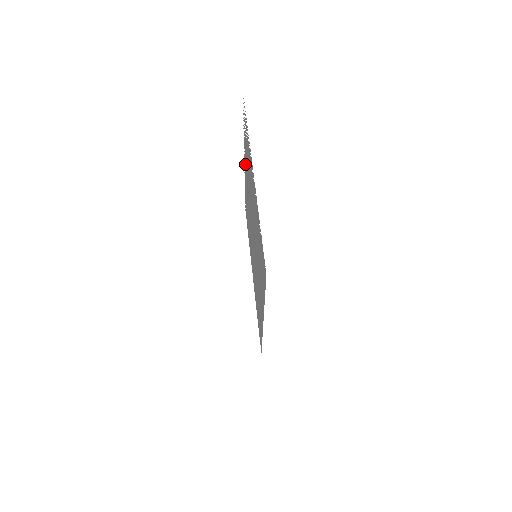
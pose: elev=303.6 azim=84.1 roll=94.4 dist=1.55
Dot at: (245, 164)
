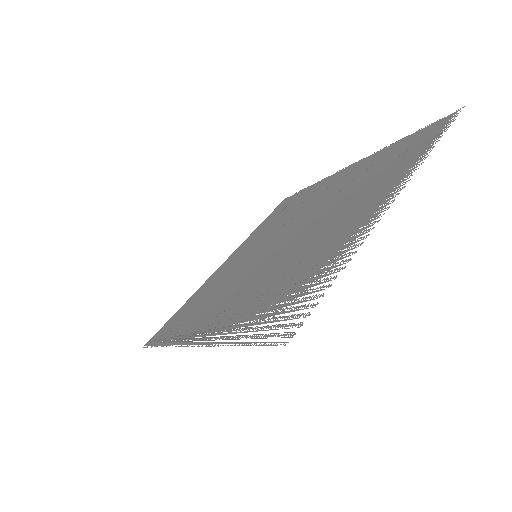
Dot at: (361, 221)
